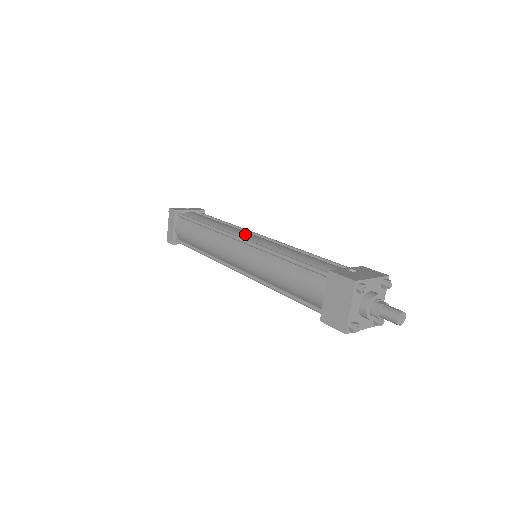
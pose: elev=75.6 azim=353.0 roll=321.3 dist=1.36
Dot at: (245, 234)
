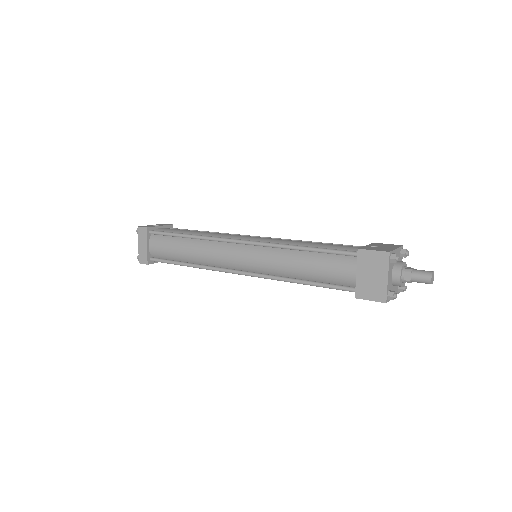
Dot at: (241, 236)
